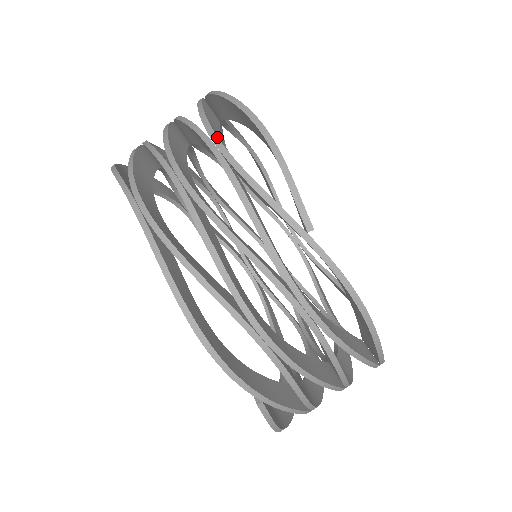
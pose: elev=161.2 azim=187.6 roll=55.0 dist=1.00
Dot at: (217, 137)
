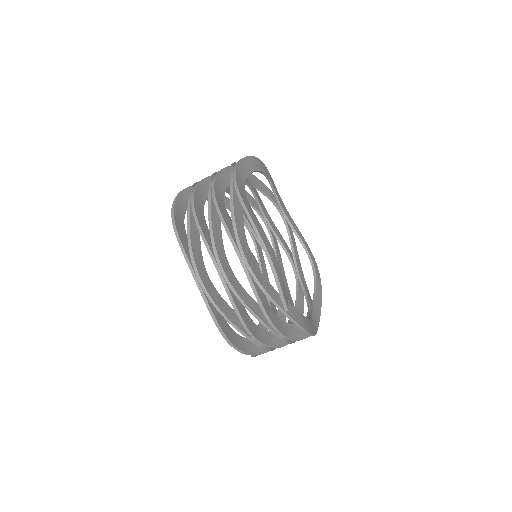
Dot at: (243, 253)
